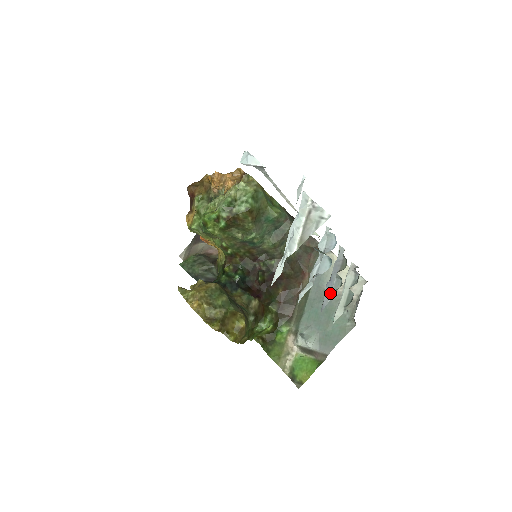
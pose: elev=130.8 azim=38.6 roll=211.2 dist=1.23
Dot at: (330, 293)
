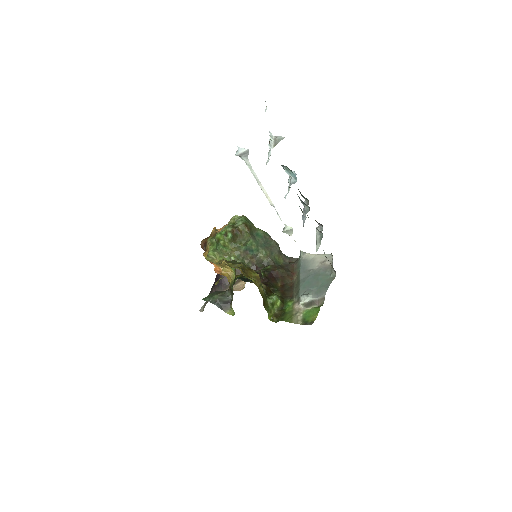
Dot at: (313, 269)
